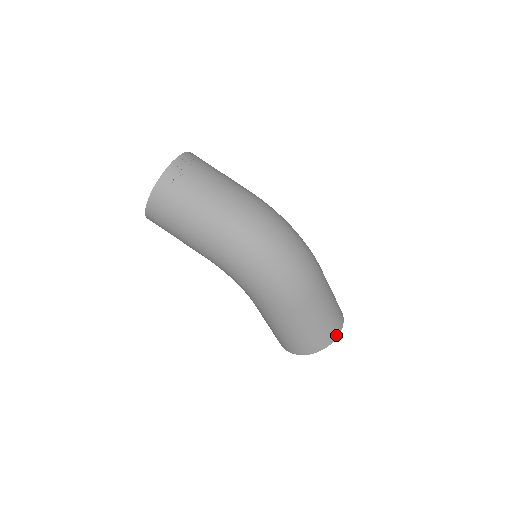
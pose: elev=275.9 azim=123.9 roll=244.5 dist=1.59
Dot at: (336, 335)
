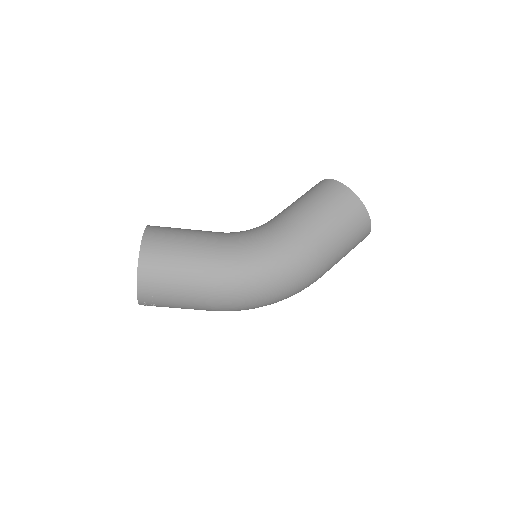
Dot at: occluded
